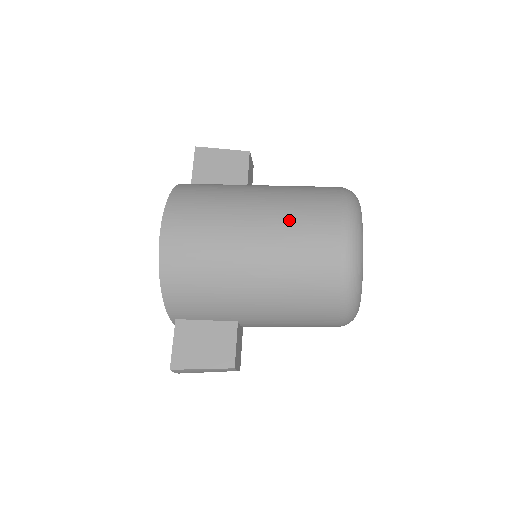
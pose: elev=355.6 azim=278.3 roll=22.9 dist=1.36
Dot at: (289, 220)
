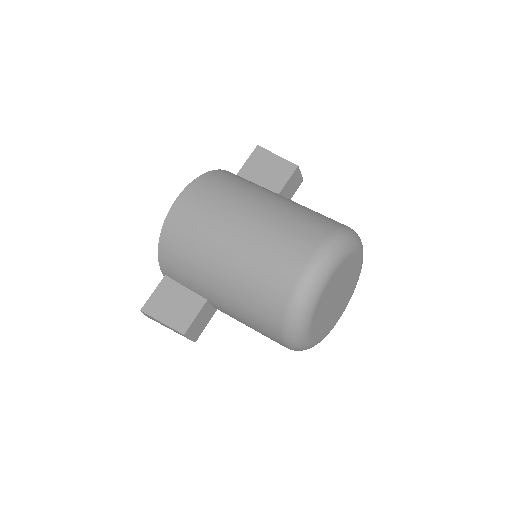
Dot at: (272, 232)
